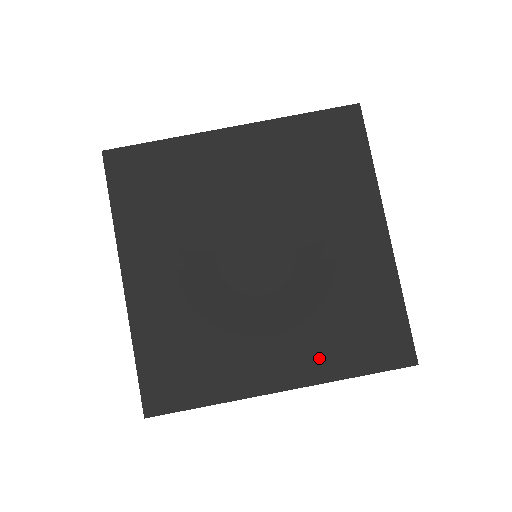
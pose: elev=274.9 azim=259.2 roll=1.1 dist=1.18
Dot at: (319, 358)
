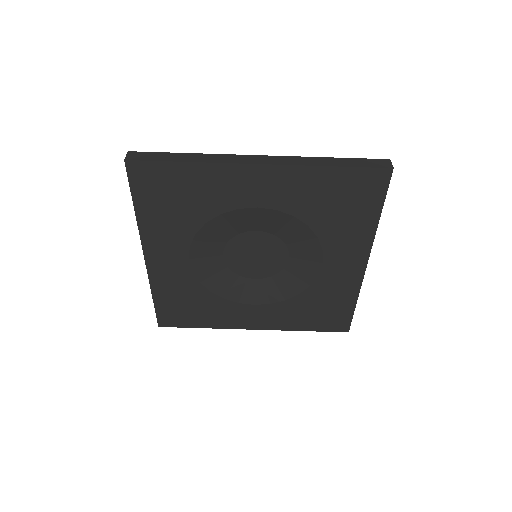
Dot at: (284, 320)
